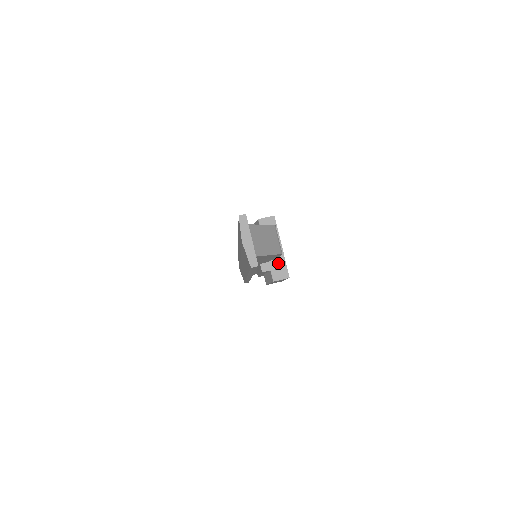
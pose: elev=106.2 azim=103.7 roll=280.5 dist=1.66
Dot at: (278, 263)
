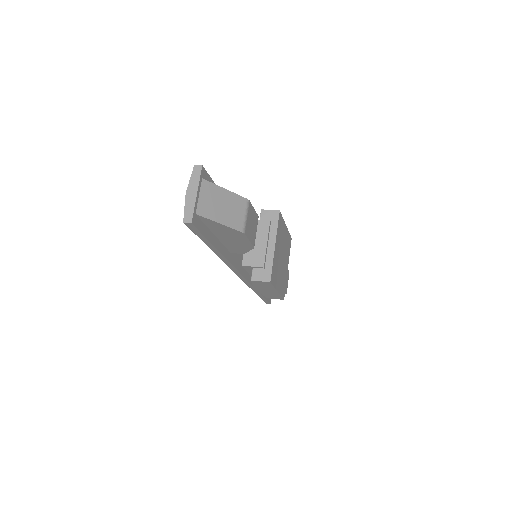
Dot at: (263, 261)
